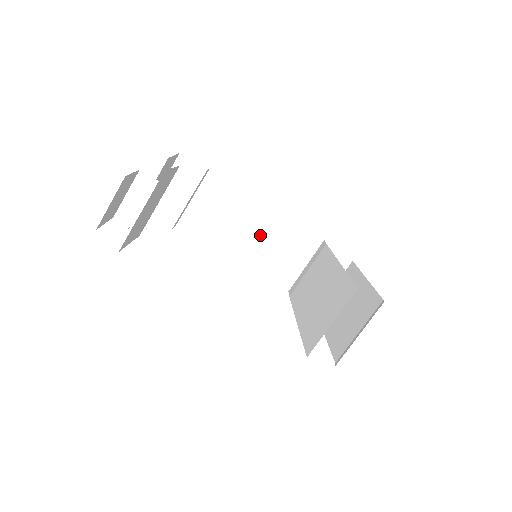
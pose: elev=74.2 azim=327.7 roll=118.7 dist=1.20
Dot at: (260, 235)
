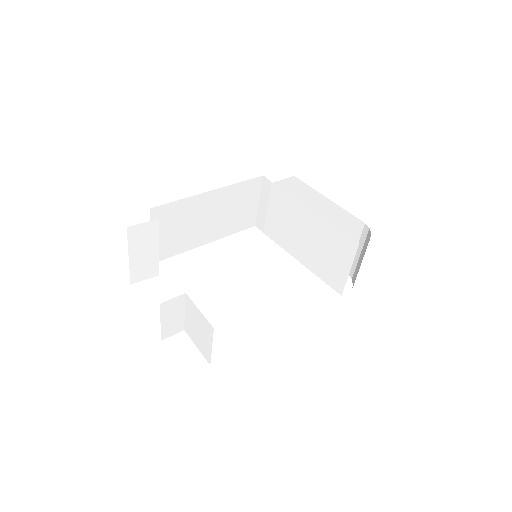
Dot at: (217, 214)
